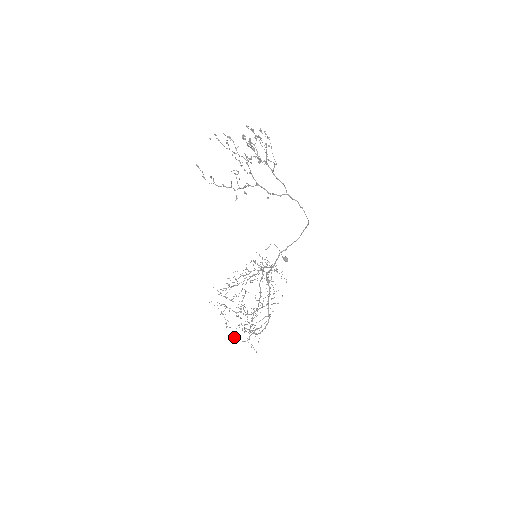
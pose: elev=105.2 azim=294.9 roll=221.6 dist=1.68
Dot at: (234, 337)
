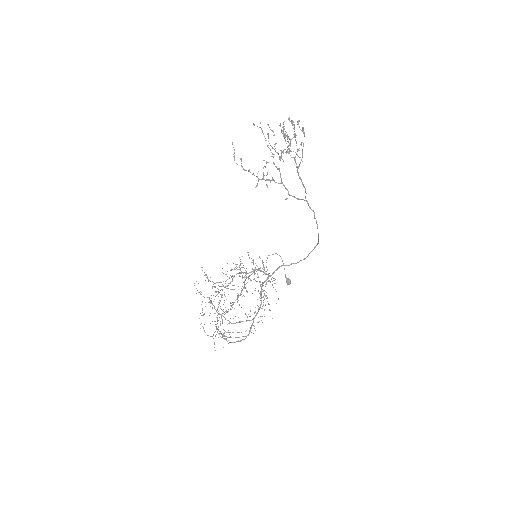
Dot at: occluded
